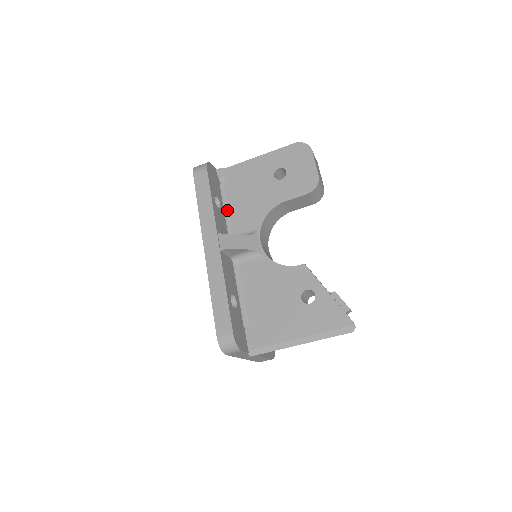
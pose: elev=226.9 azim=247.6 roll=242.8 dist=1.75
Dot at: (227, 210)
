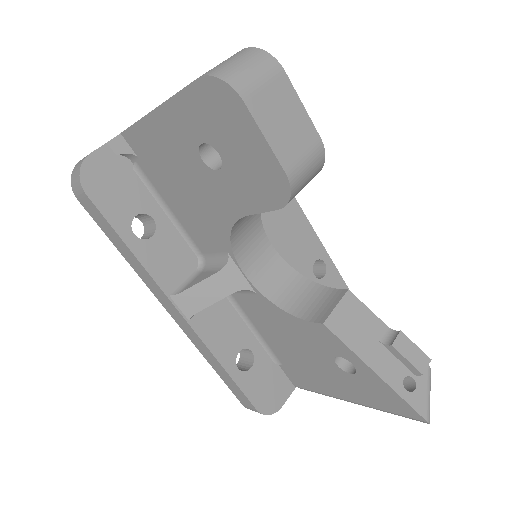
Dot at: (171, 213)
